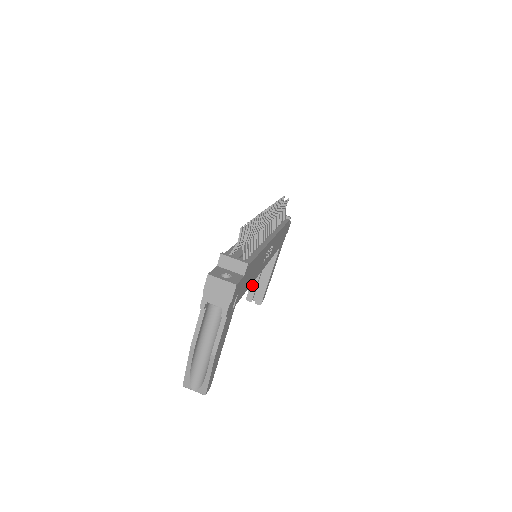
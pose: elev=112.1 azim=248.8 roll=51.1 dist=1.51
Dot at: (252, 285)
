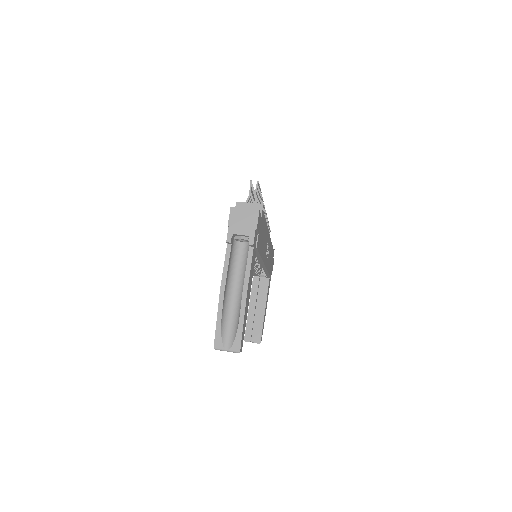
Dot at: (248, 324)
